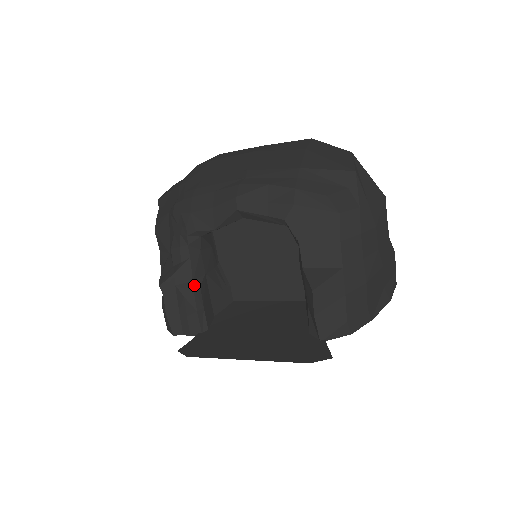
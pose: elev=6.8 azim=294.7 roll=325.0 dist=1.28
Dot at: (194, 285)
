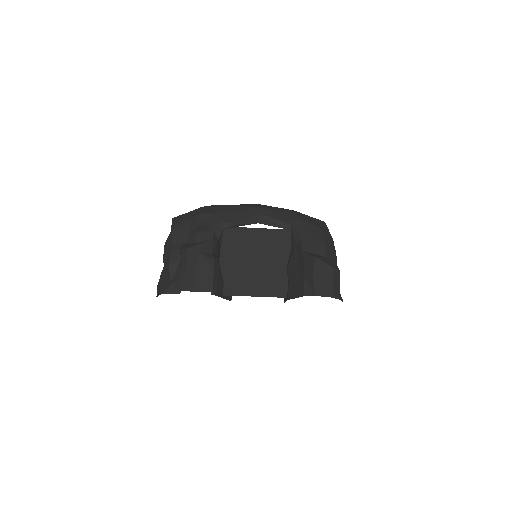
Dot at: (214, 256)
